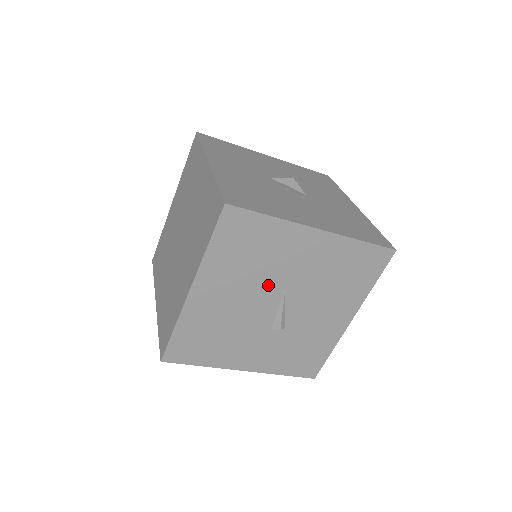
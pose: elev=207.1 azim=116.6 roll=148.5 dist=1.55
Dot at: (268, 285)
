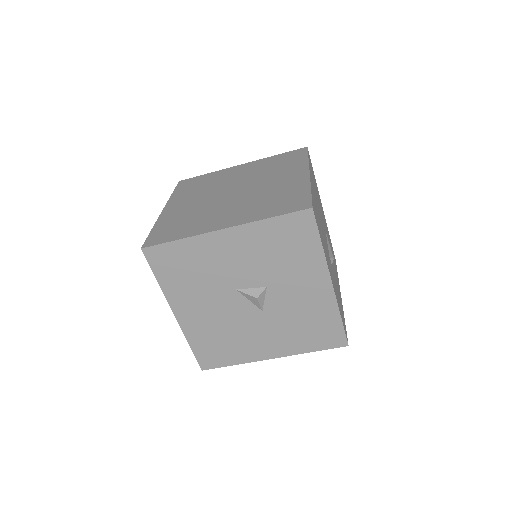
Dot at: (322, 218)
